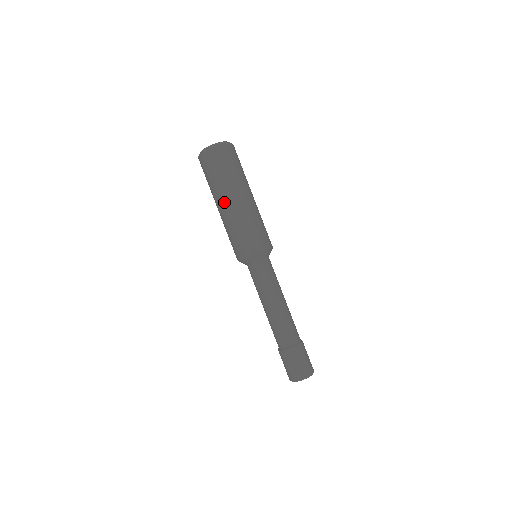
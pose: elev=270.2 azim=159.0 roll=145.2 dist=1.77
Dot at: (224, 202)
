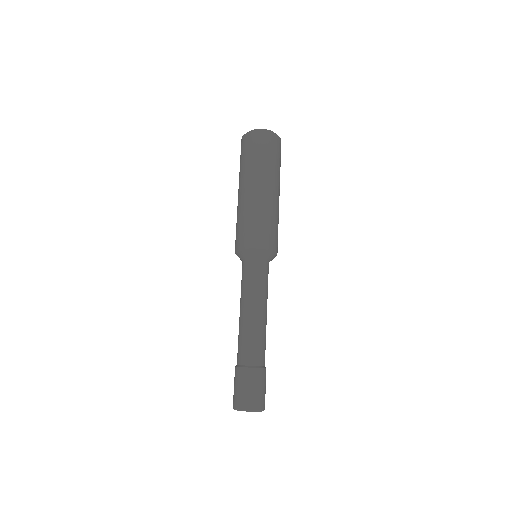
Dot at: (238, 190)
